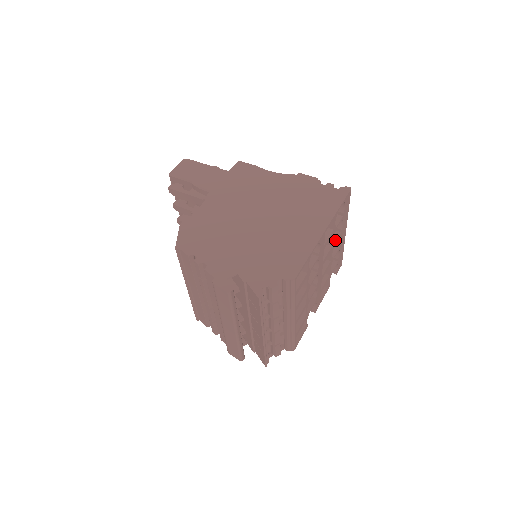
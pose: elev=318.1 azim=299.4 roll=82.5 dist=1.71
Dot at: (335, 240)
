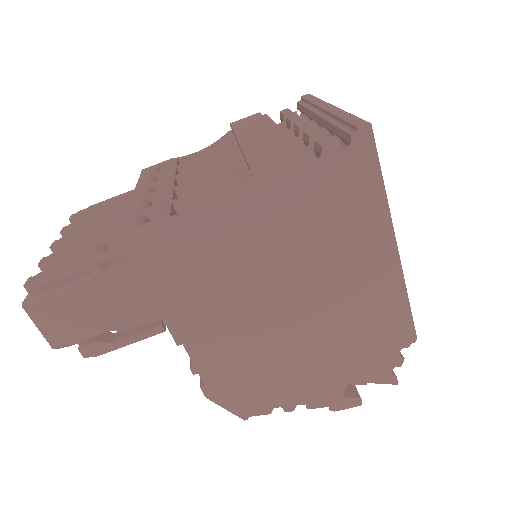
Dot at: occluded
